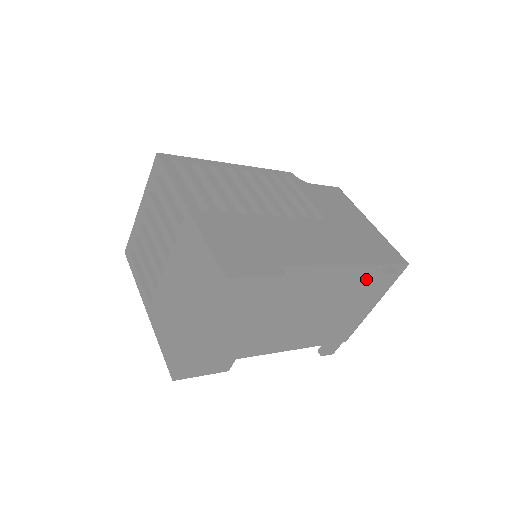
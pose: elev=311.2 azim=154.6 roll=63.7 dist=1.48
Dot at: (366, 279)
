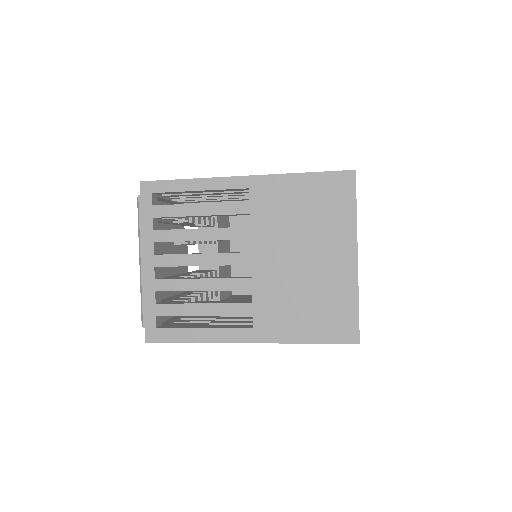
Dot at: occluded
